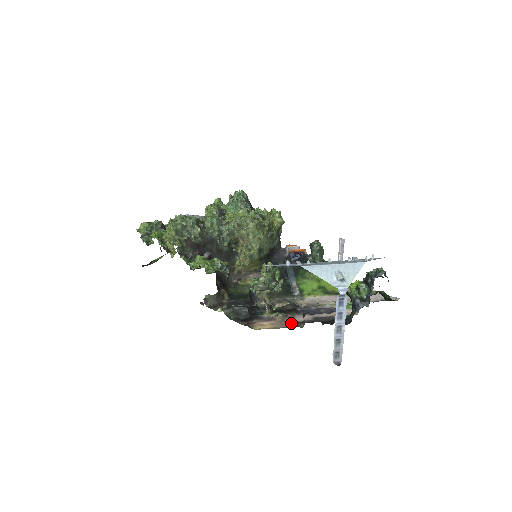
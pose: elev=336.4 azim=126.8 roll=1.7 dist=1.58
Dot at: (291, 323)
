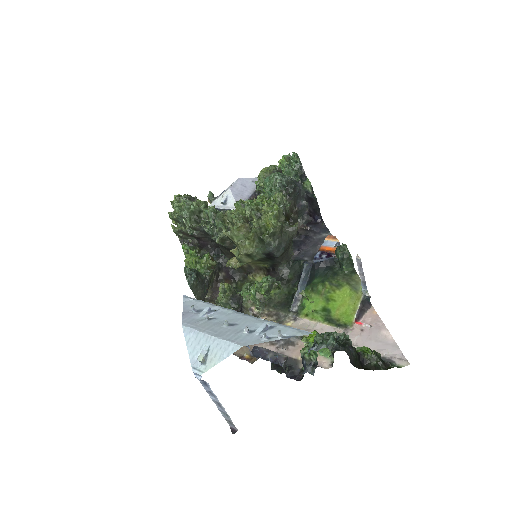
Dot at: occluded
